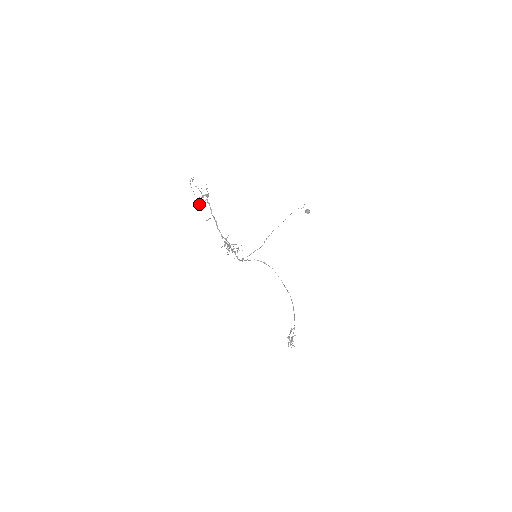
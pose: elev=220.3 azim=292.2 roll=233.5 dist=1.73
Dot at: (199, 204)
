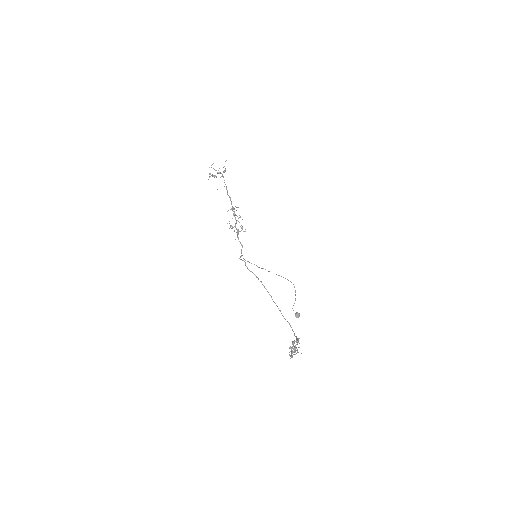
Dot at: (214, 175)
